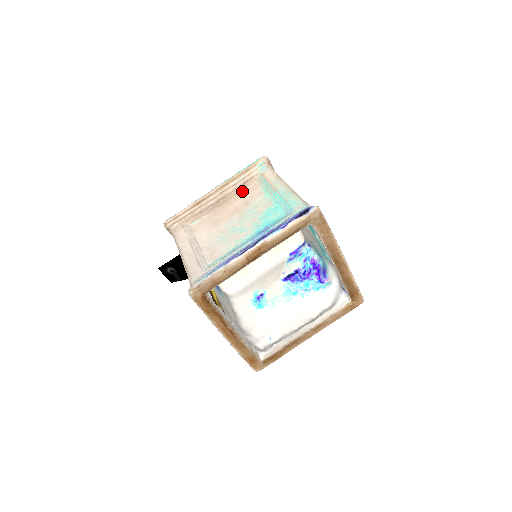
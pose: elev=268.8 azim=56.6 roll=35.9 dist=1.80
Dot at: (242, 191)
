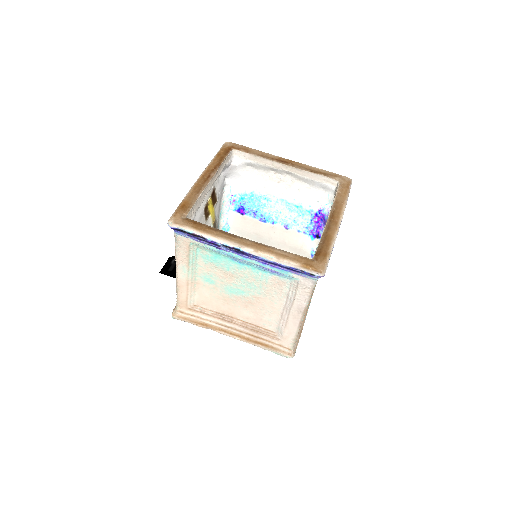
Dot at: (289, 246)
